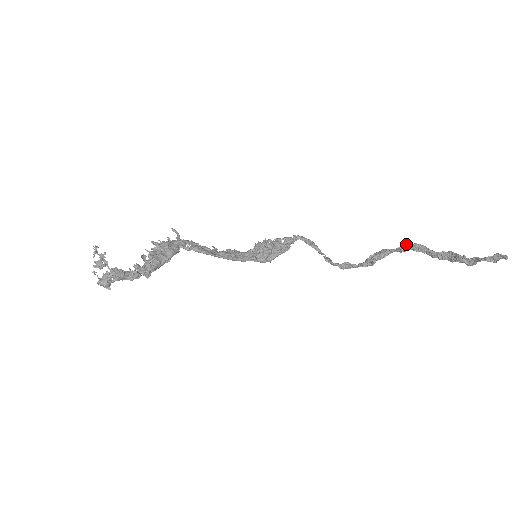
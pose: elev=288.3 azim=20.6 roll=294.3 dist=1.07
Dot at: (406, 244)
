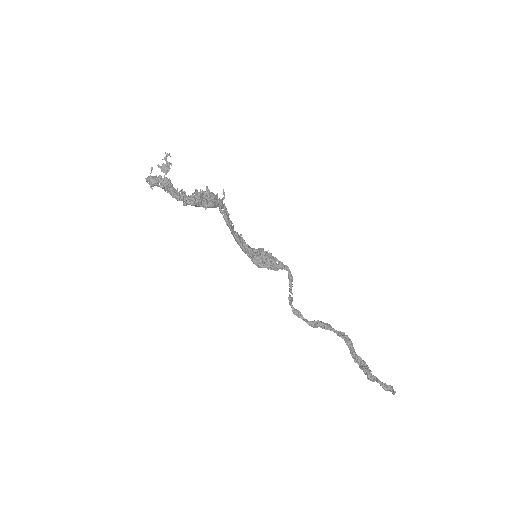
Dot at: occluded
